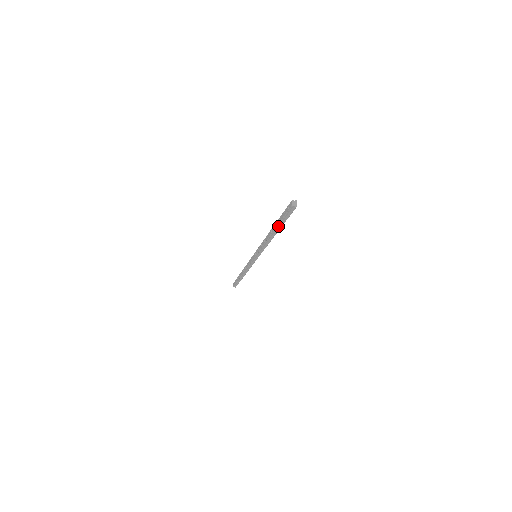
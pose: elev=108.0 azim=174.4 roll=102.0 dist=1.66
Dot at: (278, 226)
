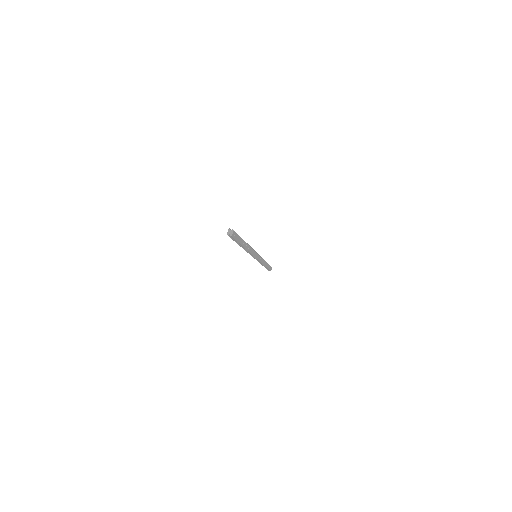
Dot at: occluded
